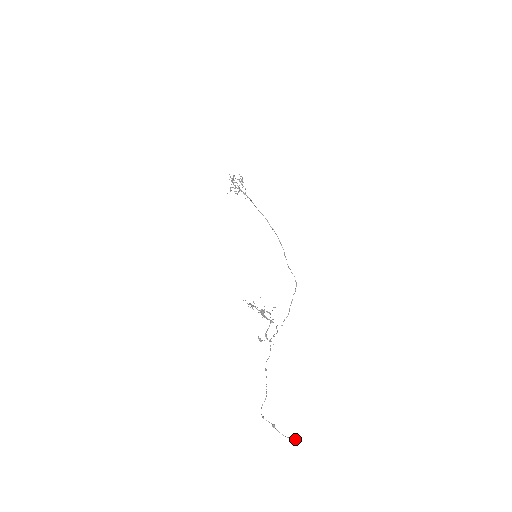
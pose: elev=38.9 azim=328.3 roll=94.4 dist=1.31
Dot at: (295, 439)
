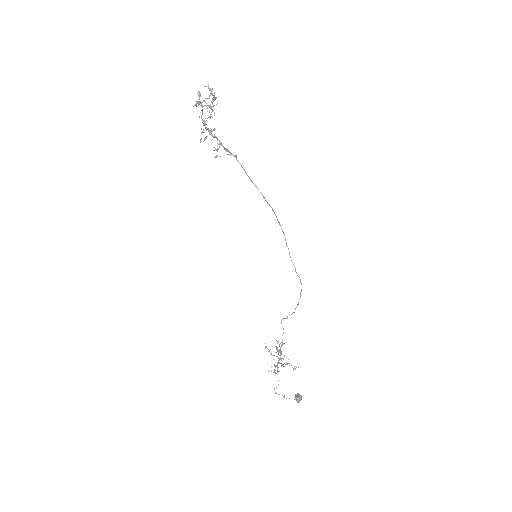
Dot at: occluded
